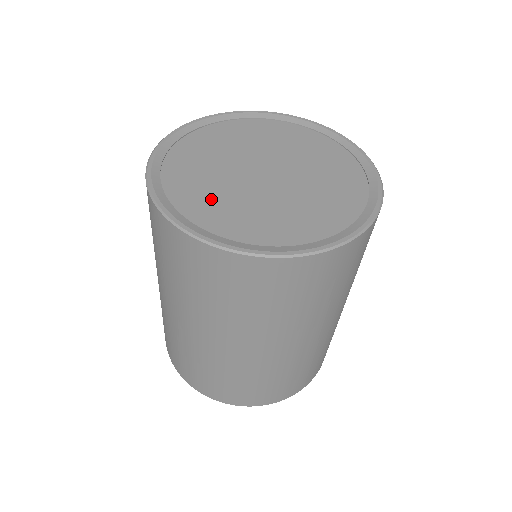
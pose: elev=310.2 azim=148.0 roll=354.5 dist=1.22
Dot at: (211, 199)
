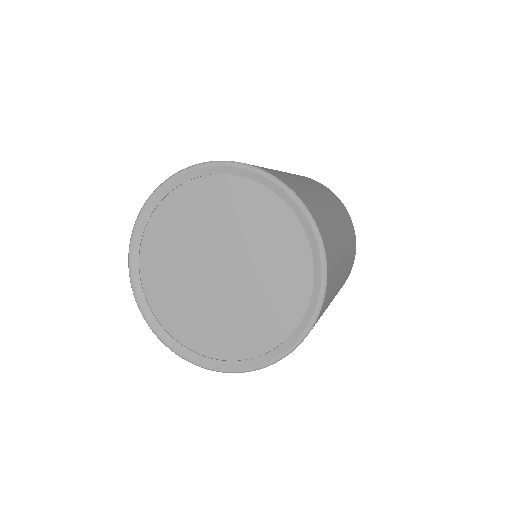
Dot at: (166, 273)
